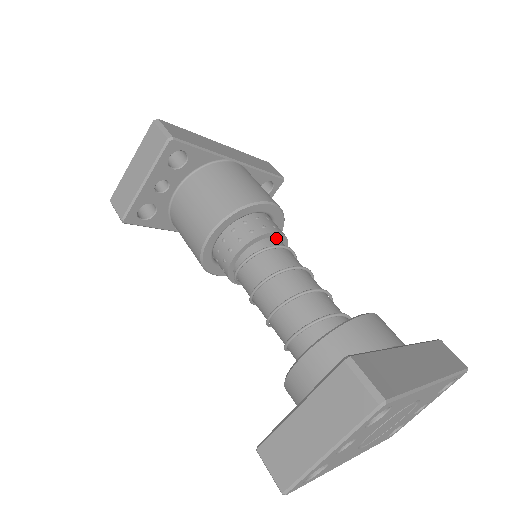
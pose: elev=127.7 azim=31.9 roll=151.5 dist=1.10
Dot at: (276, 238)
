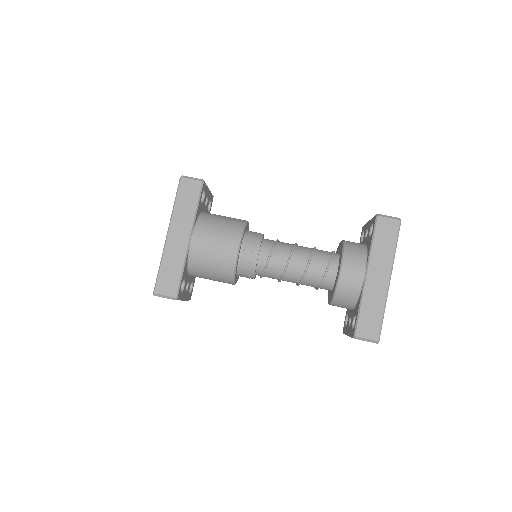
Dot at: (259, 254)
